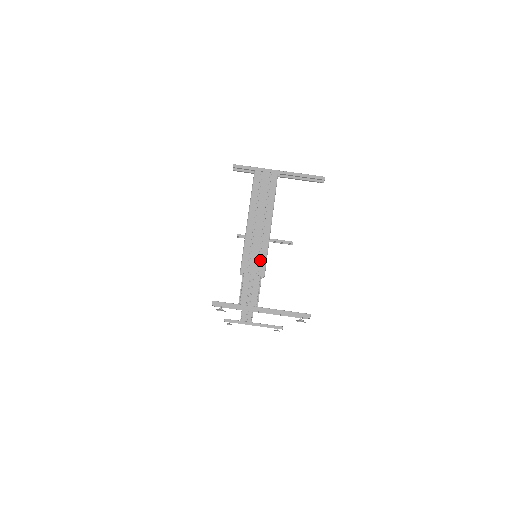
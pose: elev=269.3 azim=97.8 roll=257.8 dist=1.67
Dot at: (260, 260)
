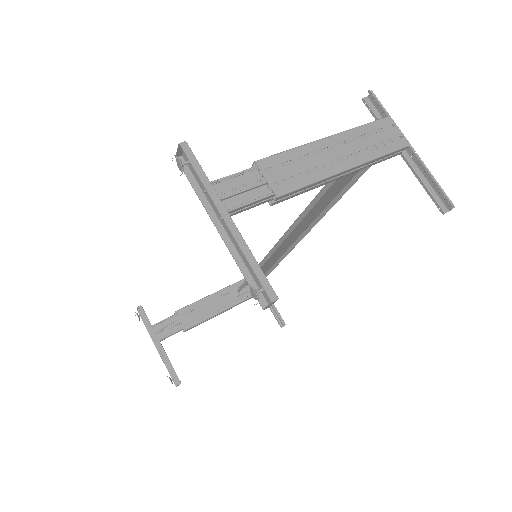
Dot at: (293, 179)
